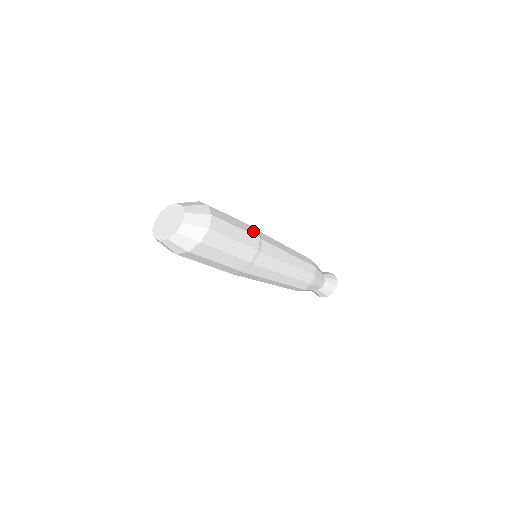
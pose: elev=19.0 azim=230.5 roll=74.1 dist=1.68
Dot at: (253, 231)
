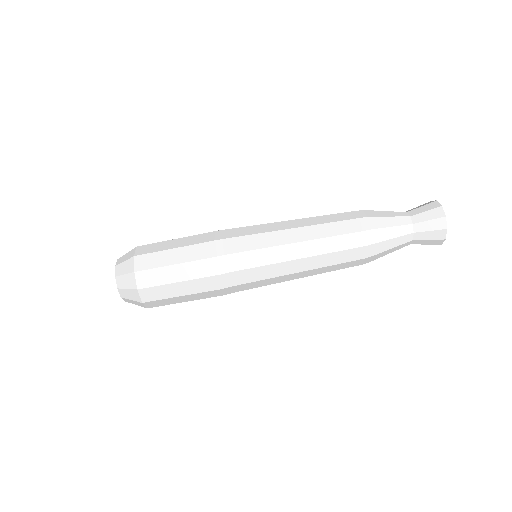
Dot at: (209, 269)
